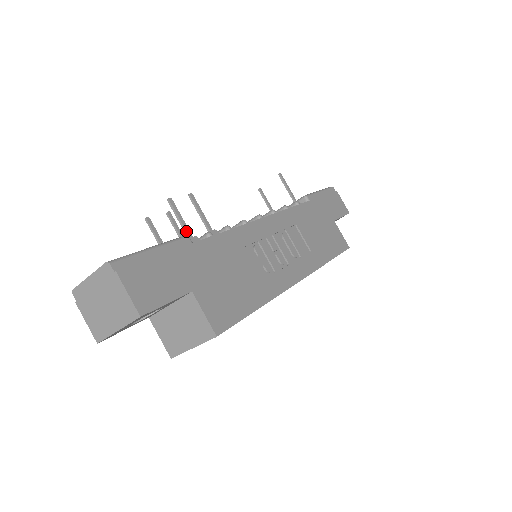
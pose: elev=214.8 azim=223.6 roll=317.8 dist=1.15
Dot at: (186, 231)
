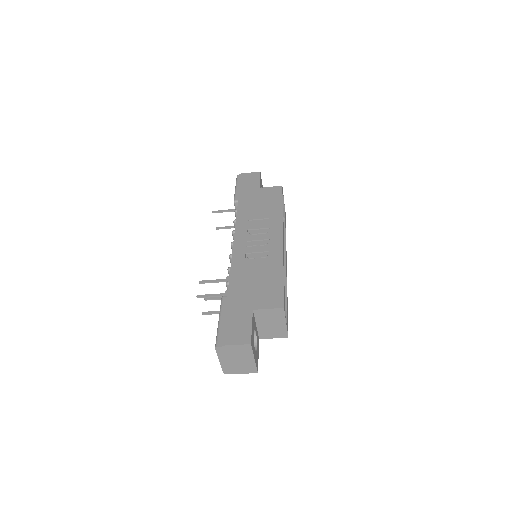
Dot at: (219, 296)
